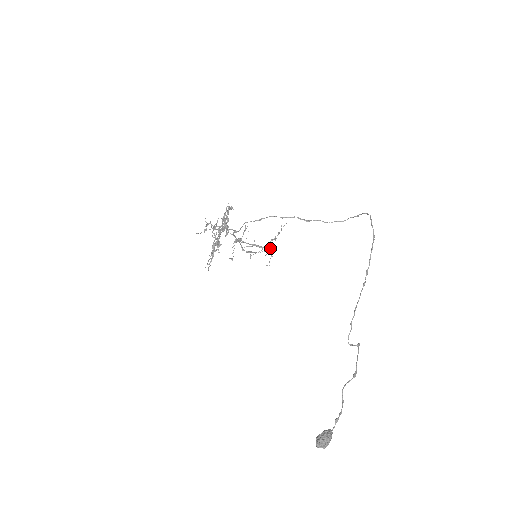
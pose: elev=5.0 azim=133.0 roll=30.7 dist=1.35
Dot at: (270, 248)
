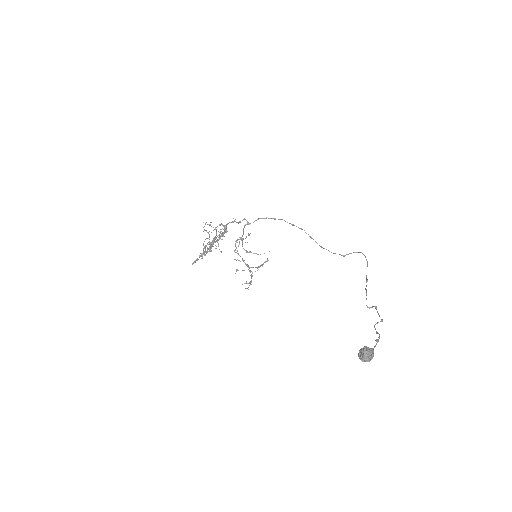
Dot at: occluded
